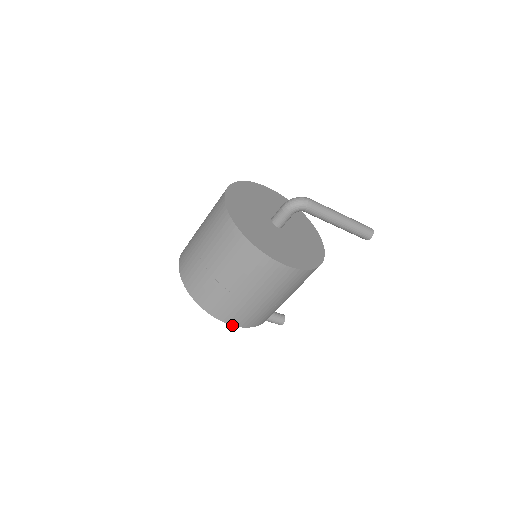
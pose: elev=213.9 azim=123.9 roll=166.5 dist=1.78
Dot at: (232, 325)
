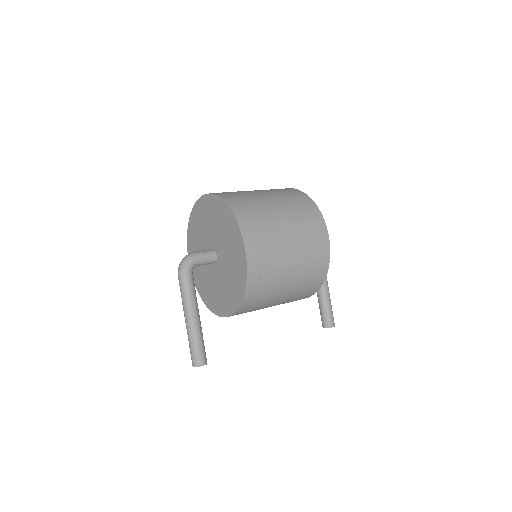
Dot at: (245, 248)
